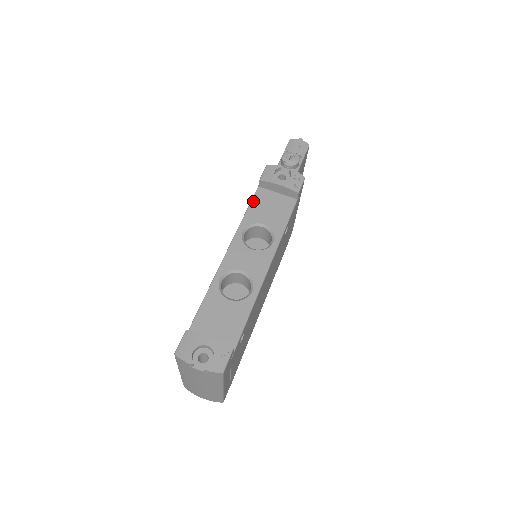
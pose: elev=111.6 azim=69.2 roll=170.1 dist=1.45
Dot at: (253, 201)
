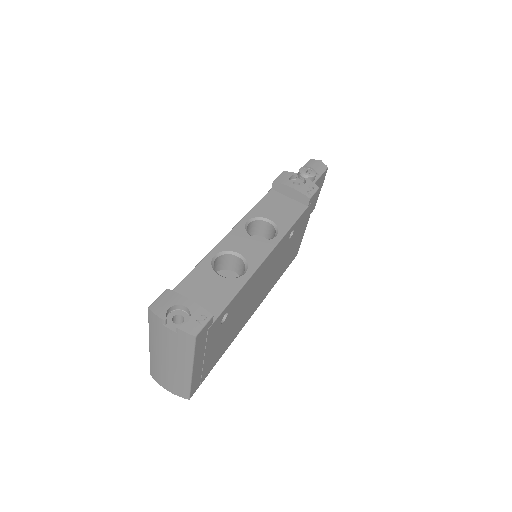
Dot at: (263, 199)
